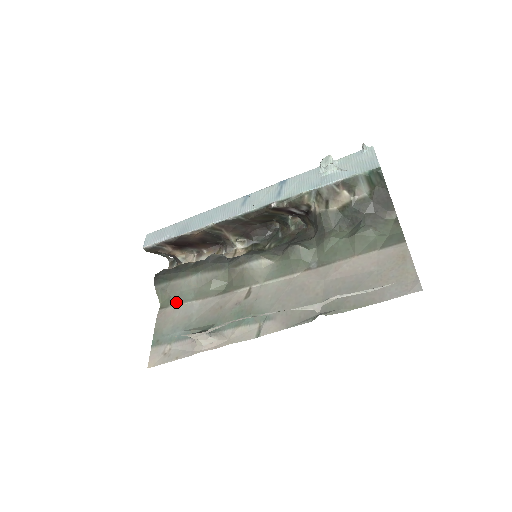
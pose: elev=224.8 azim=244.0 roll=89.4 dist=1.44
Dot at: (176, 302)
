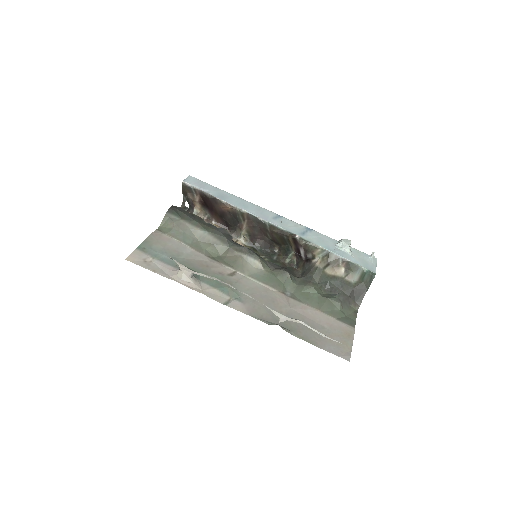
Dot at: (174, 236)
